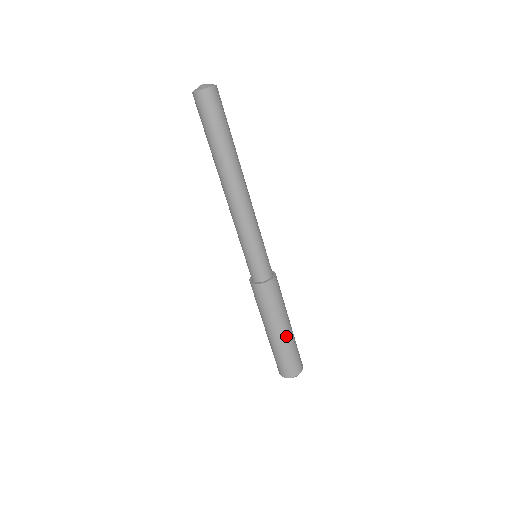
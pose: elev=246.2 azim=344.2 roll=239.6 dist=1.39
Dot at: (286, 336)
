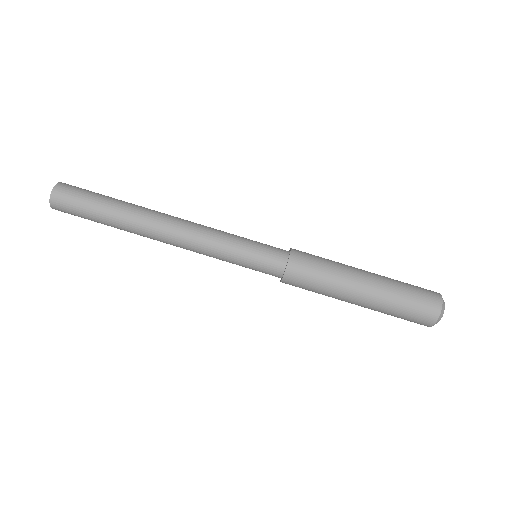
Dot at: (375, 275)
